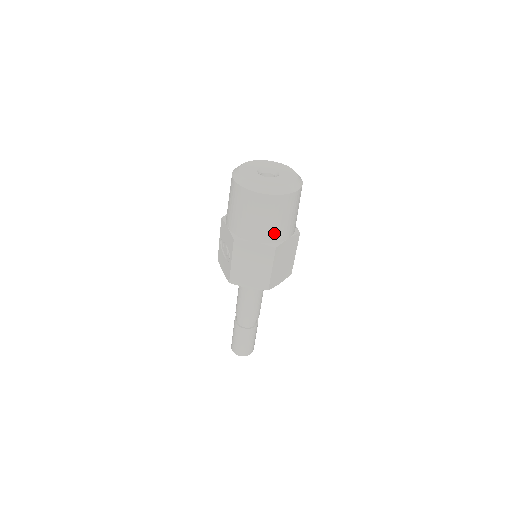
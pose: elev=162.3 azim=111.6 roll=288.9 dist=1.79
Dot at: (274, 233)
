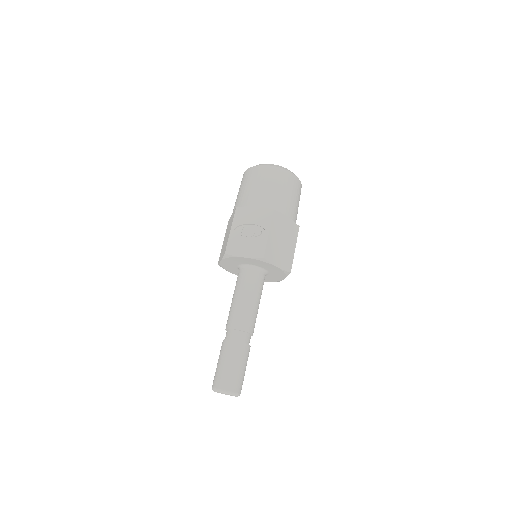
Dot at: (296, 215)
